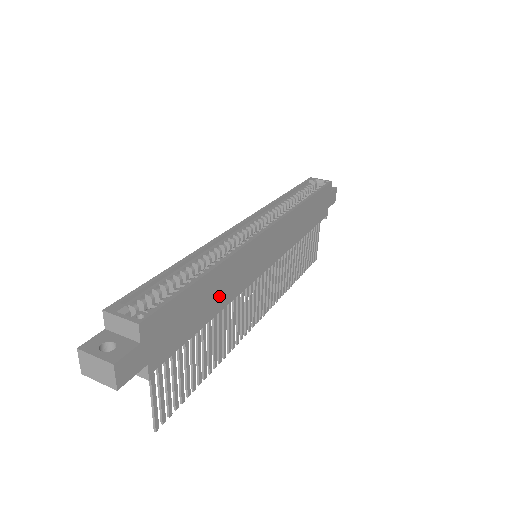
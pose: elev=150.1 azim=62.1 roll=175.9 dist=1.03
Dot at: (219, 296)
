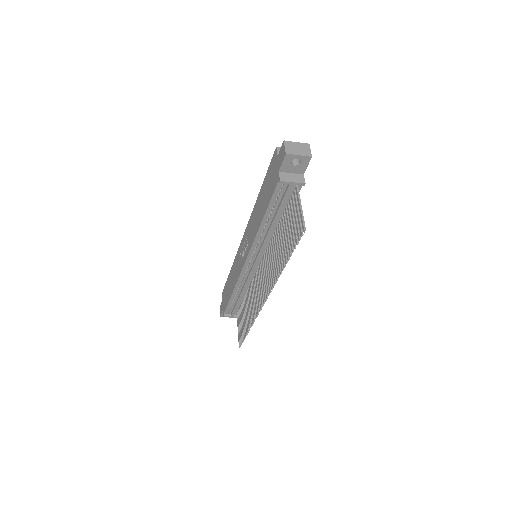
Dot at: occluded
